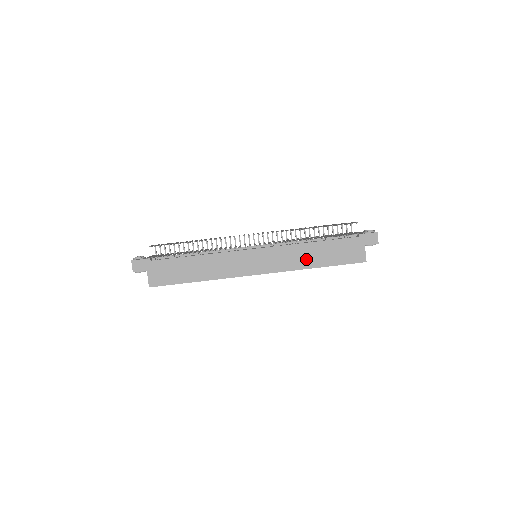
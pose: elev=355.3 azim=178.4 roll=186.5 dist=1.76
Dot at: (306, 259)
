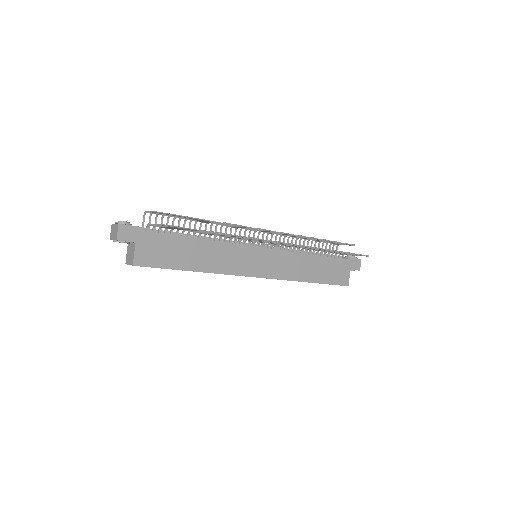
Dot at: (303, 271)
